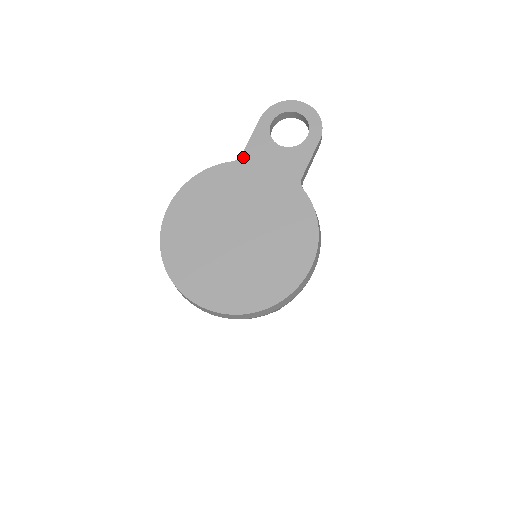
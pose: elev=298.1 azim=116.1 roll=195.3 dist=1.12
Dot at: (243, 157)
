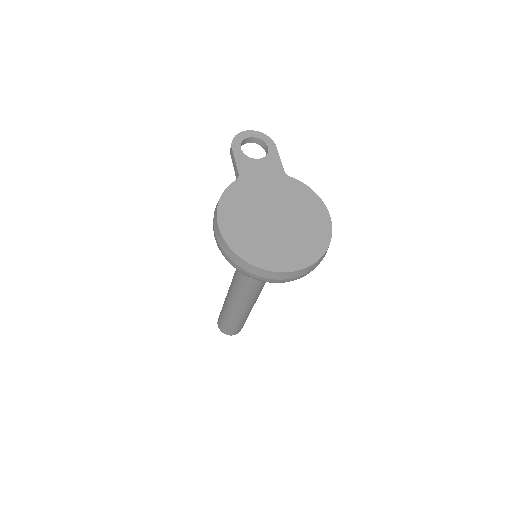
Dot at: (241, 174)
